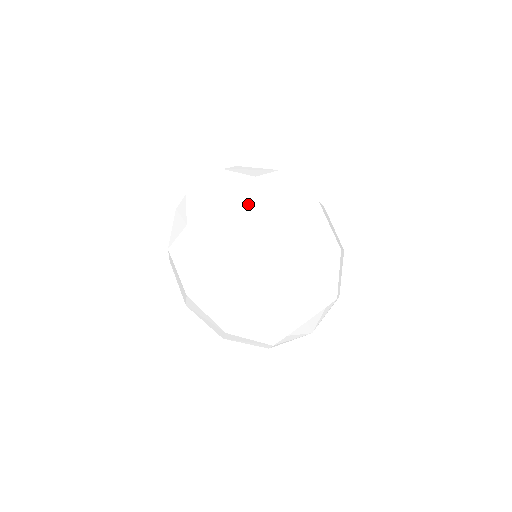
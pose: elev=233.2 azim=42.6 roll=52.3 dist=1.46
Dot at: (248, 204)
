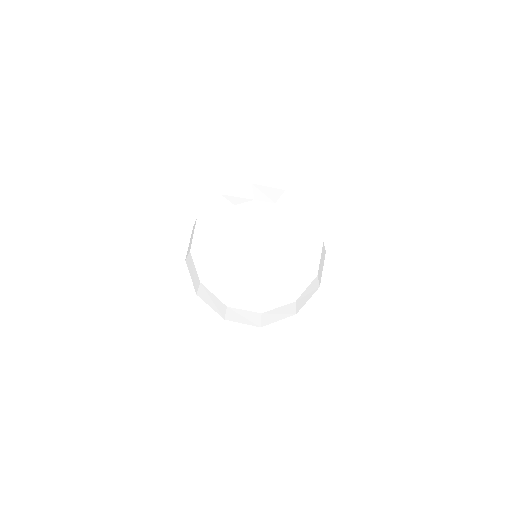
Dot at: occluded
